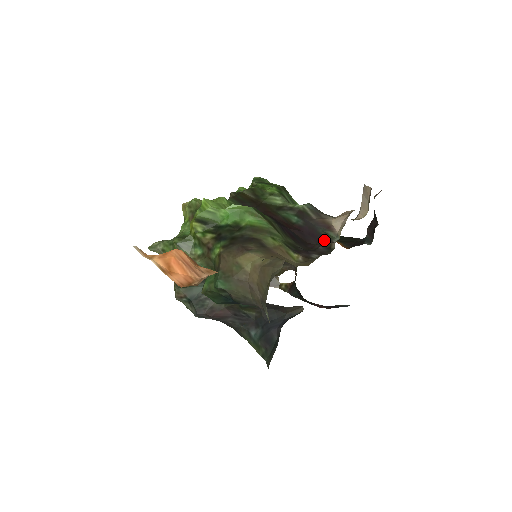
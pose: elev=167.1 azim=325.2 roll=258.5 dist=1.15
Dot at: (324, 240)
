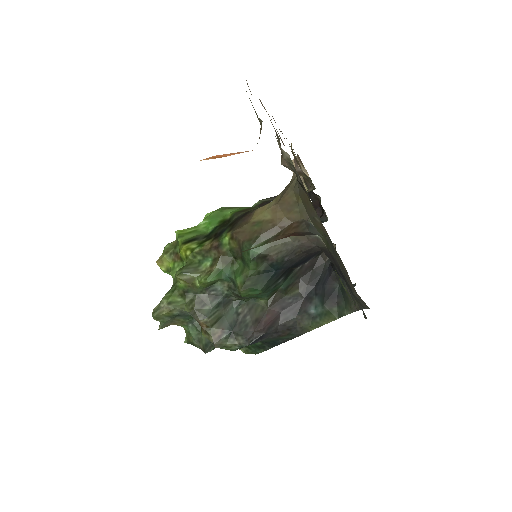
Dot at: occluded
